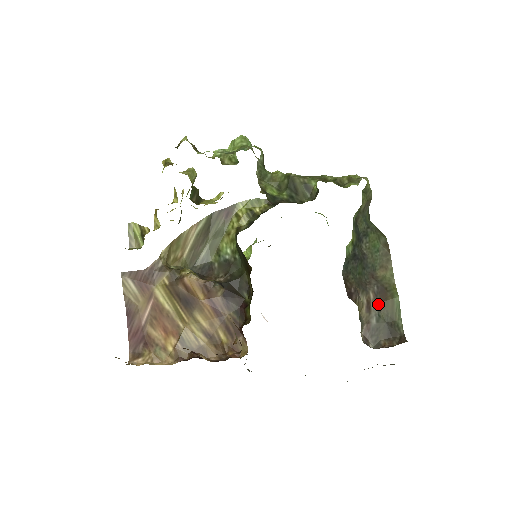
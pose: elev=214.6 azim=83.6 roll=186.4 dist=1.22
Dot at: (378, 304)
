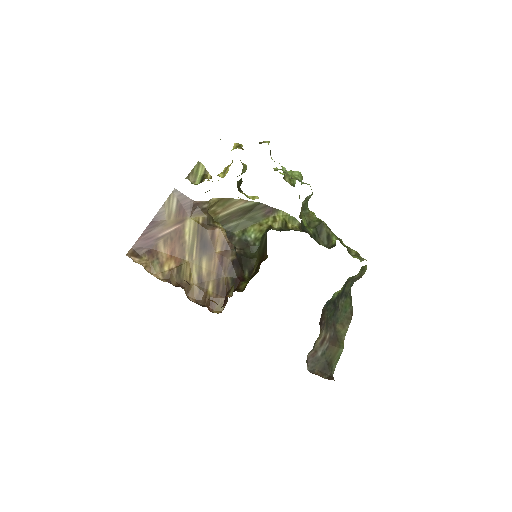
Dot at: (328, 345)
